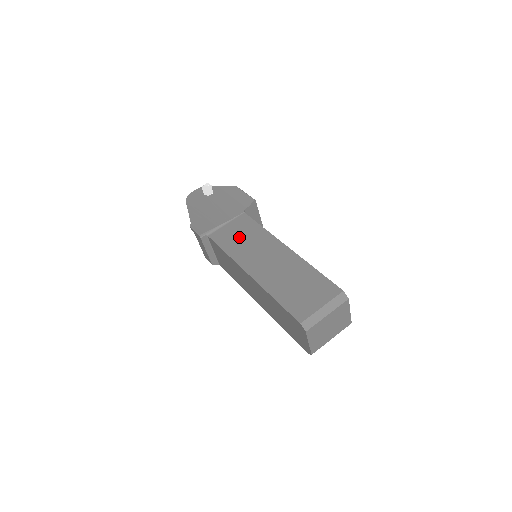
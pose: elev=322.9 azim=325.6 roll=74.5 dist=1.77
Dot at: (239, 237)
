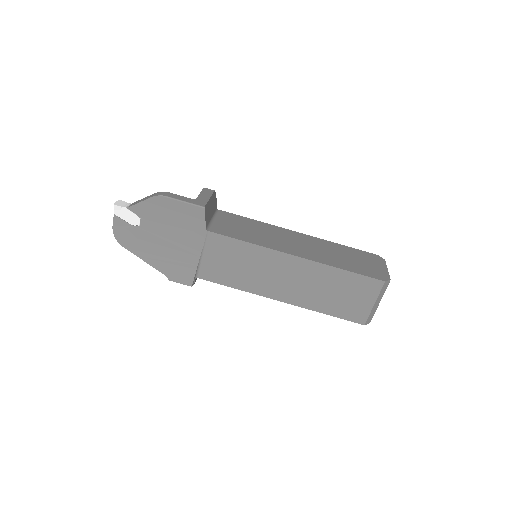
Dot at: (234, 266)
